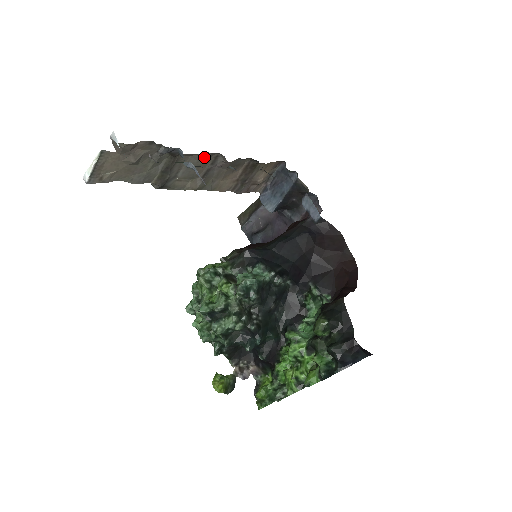
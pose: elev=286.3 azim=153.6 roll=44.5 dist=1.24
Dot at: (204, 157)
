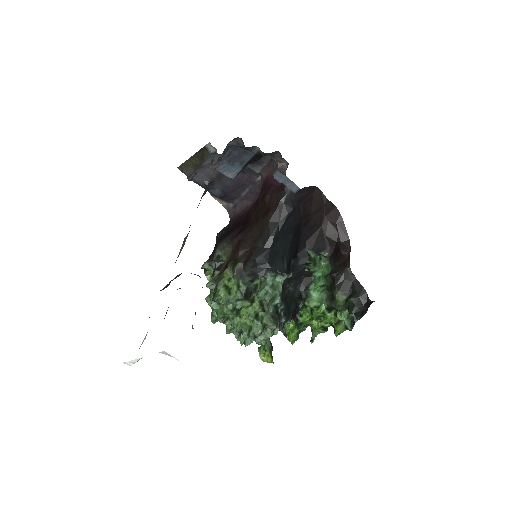
Dot at: occluded
